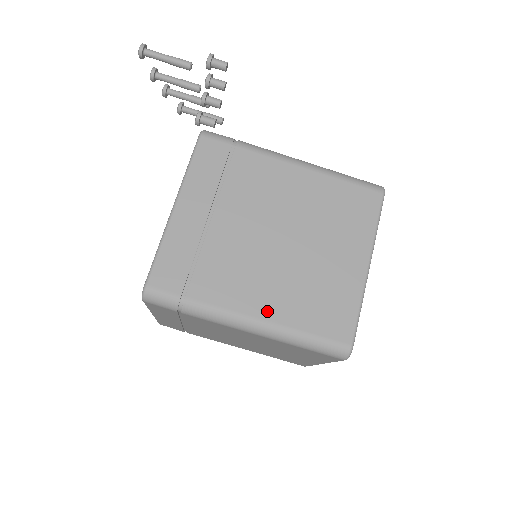
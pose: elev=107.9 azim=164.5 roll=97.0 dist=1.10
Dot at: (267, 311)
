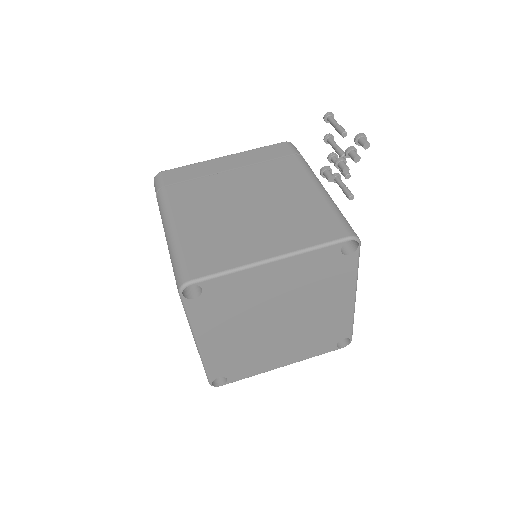
Dot at: (183, 224)
